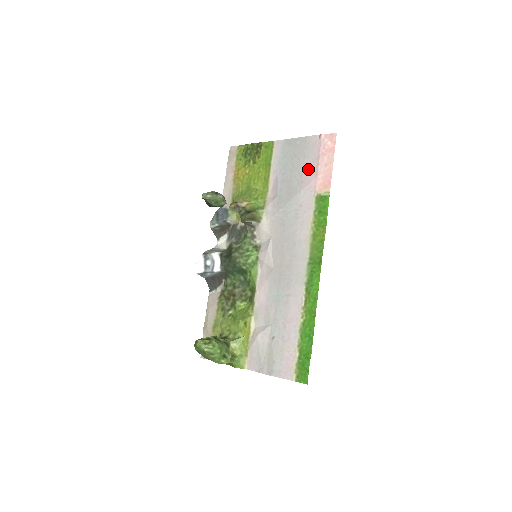
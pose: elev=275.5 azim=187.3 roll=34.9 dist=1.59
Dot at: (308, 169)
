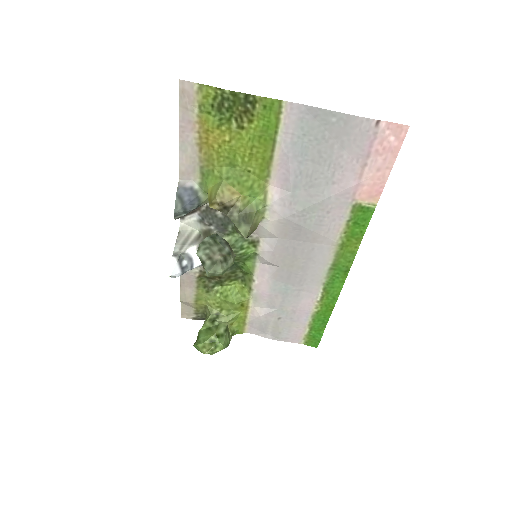
Dot at: (347, 167)
